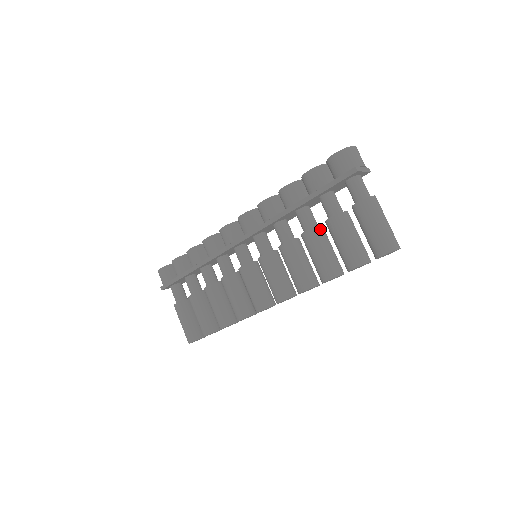
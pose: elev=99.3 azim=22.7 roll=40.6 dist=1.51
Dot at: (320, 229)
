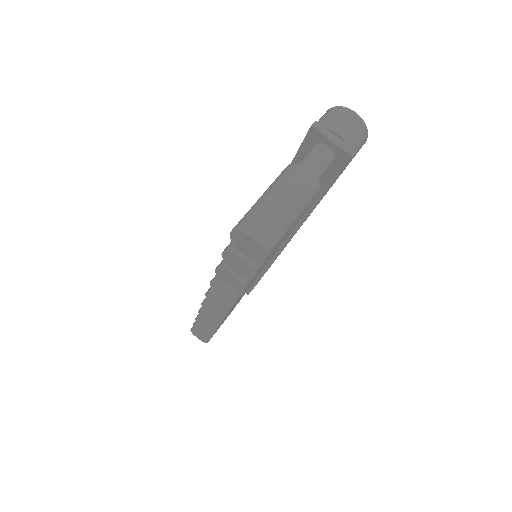
Dot at: occluded
